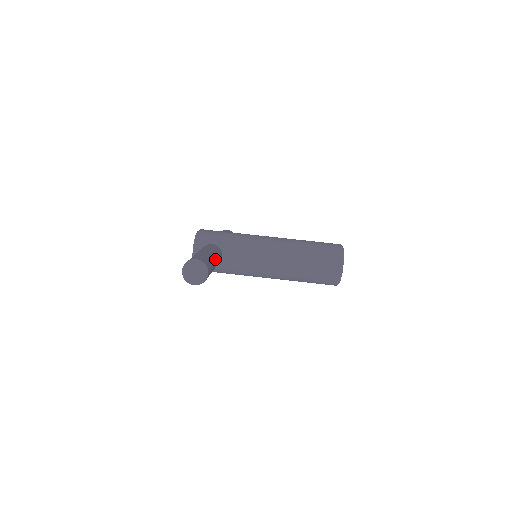
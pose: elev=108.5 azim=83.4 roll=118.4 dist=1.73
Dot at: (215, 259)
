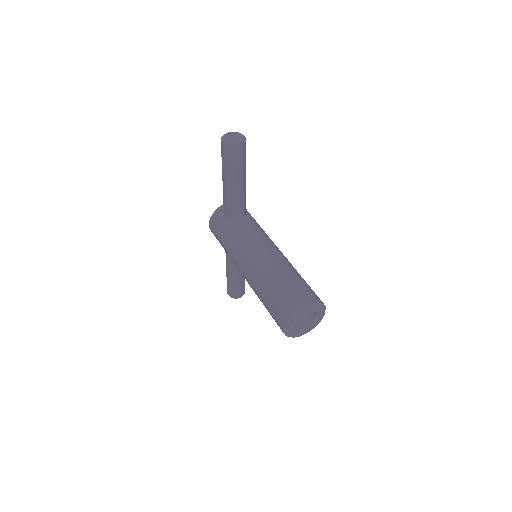
Dot at: (243, 184)
